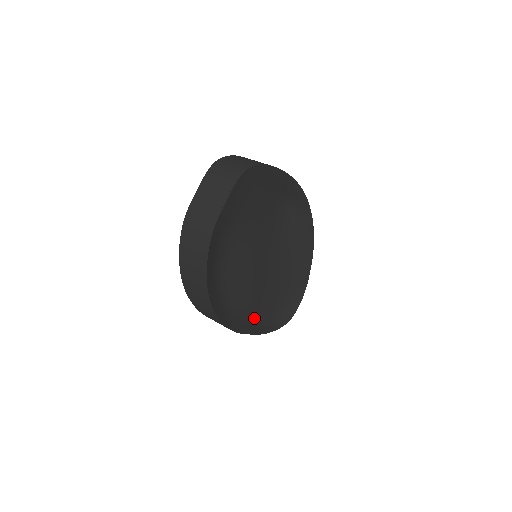
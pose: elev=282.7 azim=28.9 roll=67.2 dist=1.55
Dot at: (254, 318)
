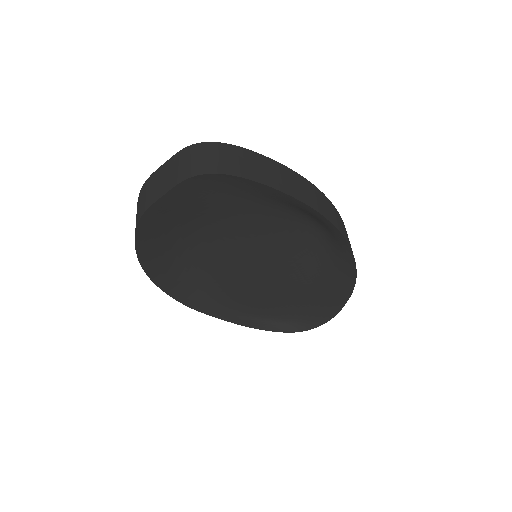
Dot at: (241, 307)
